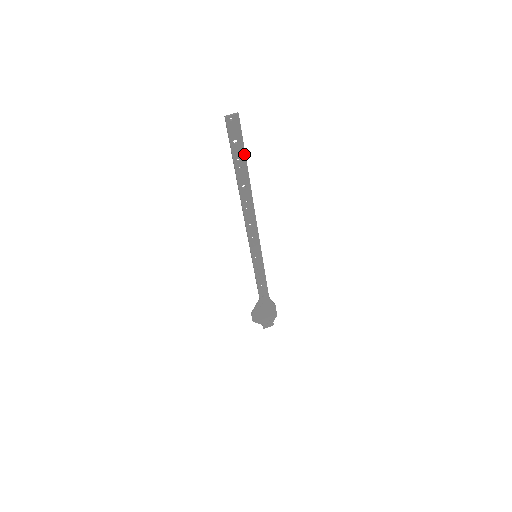
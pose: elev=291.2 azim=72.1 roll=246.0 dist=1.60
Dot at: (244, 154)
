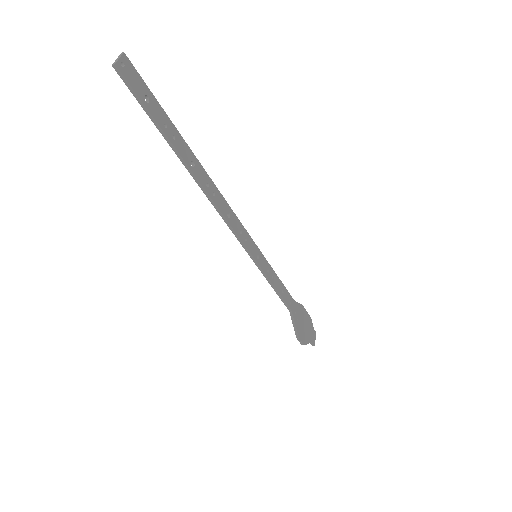
Dot at: (164, 114)
